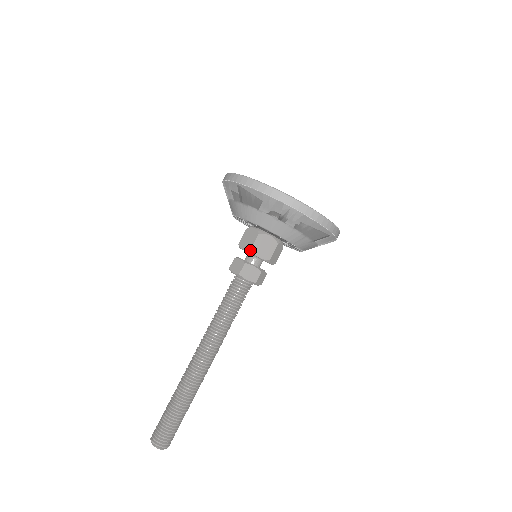
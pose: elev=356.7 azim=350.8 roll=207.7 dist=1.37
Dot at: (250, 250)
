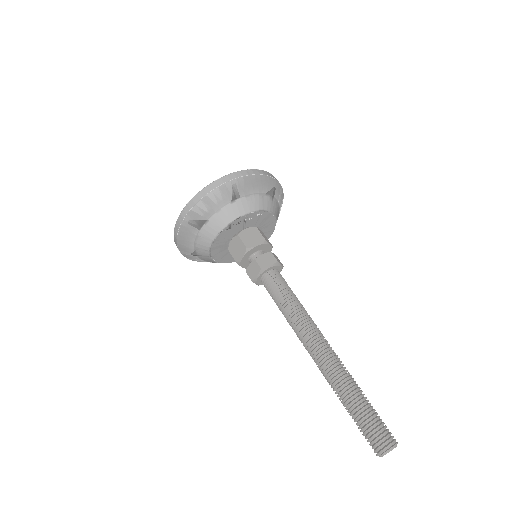
Dot at: (246, 248)
